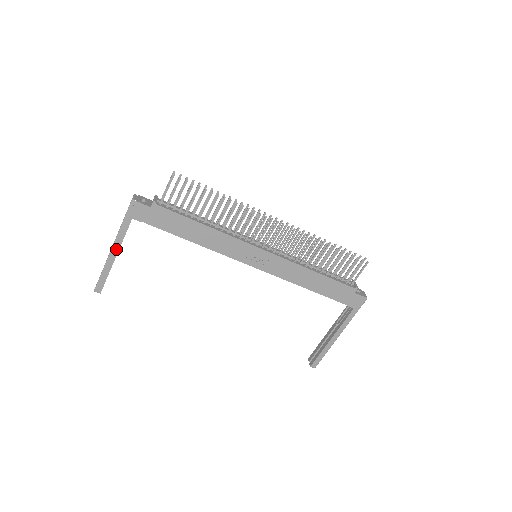
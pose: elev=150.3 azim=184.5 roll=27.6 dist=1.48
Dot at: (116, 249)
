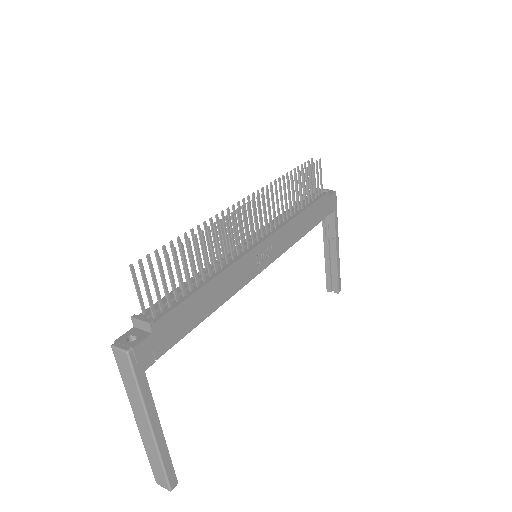
Dot at: (156, 424)
